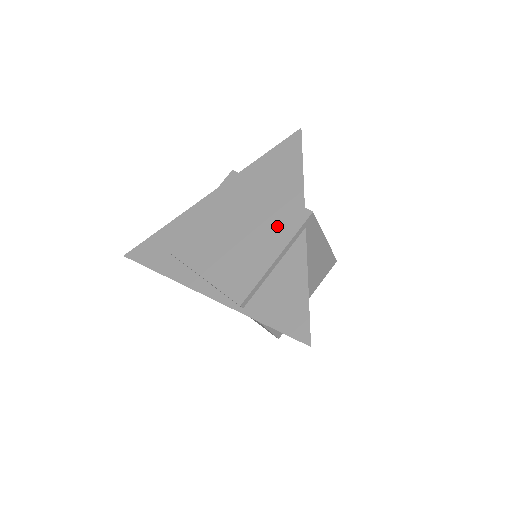
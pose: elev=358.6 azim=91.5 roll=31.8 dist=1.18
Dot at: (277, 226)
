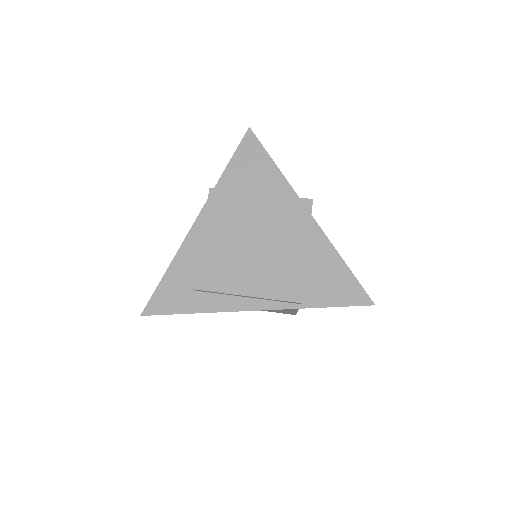
Dot at: (289, 223)
